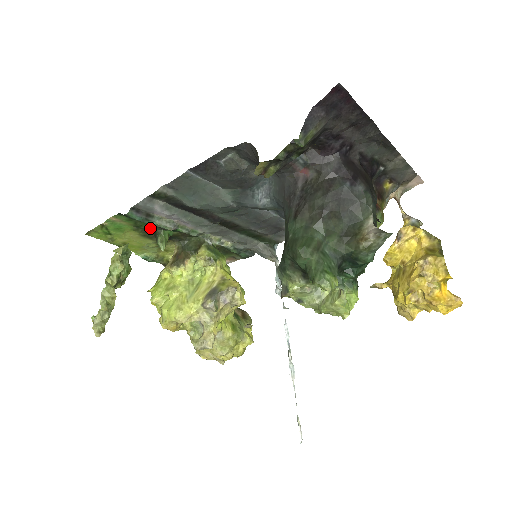
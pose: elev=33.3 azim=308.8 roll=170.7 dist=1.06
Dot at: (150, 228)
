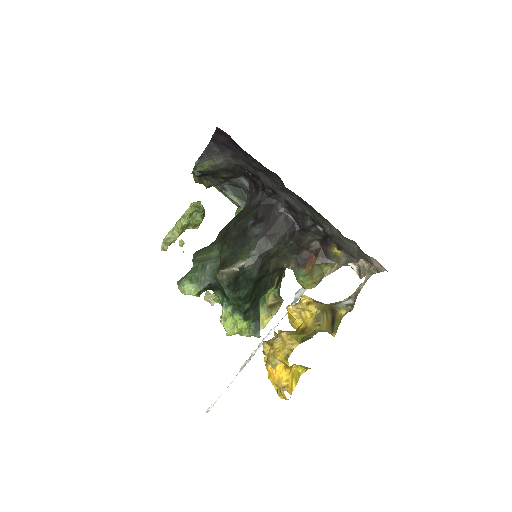
Dot at: occluded
